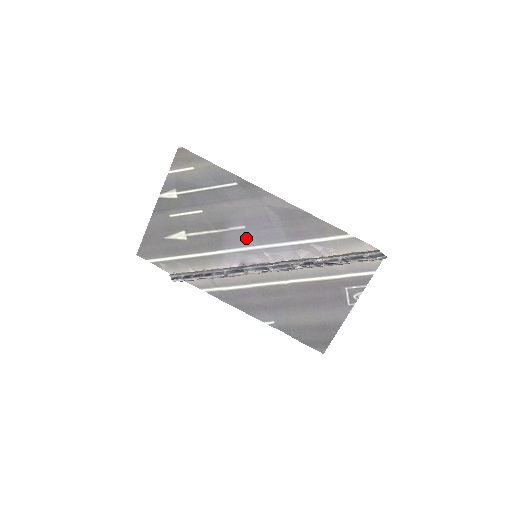
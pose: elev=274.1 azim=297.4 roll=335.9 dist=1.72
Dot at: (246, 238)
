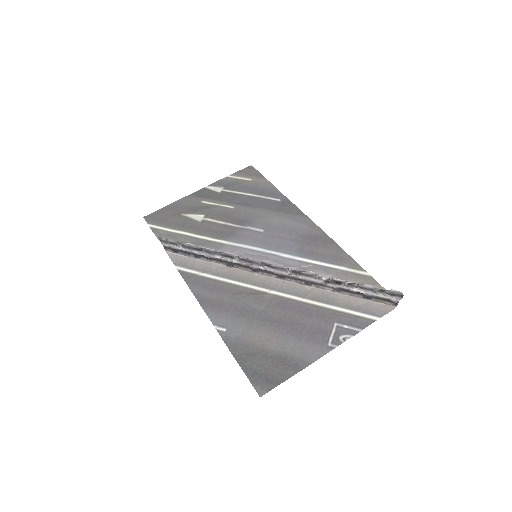
Dot at: (257, 239)
